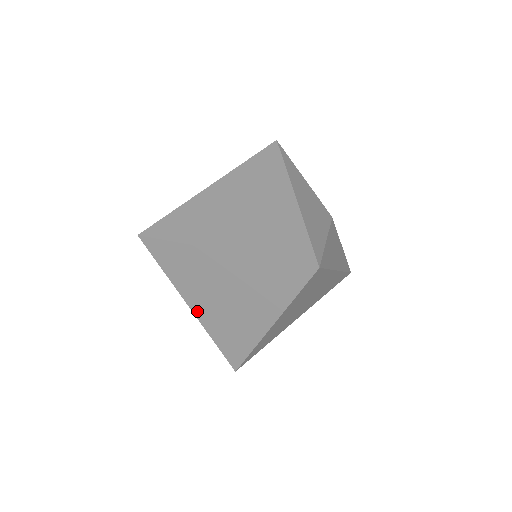
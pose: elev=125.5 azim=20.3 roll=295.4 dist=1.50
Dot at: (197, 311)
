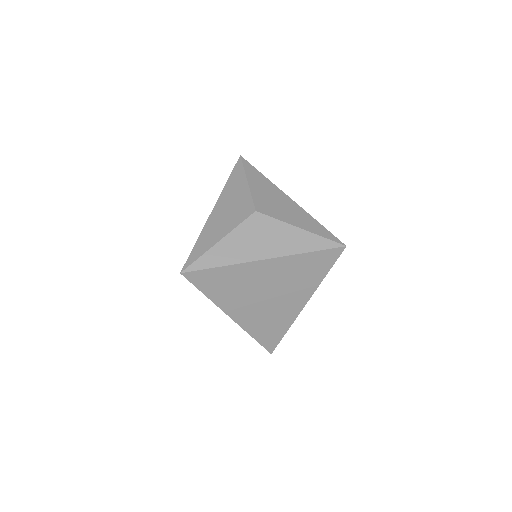
Dot at: occluded
